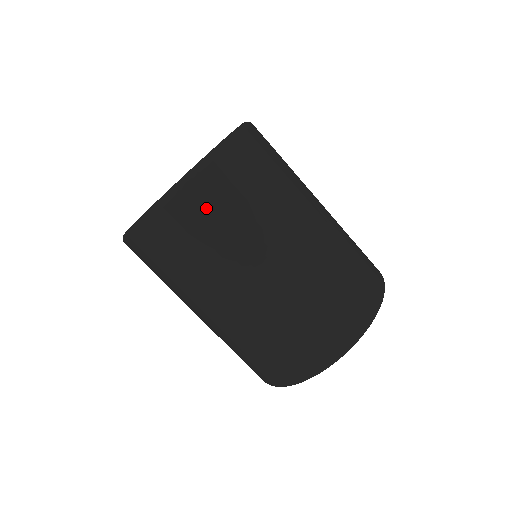
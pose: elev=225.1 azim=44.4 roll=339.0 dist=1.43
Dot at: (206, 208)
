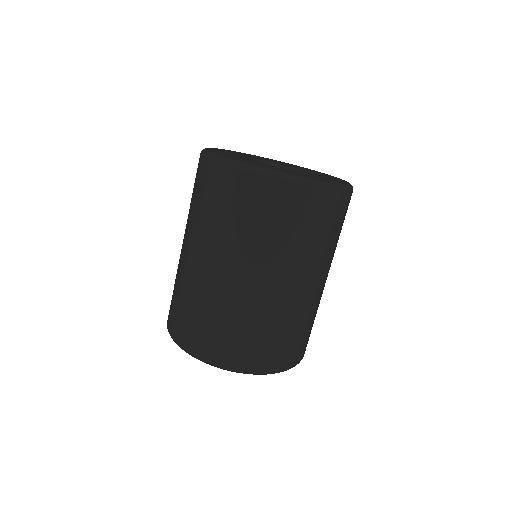
Dot at: (315, 213)
